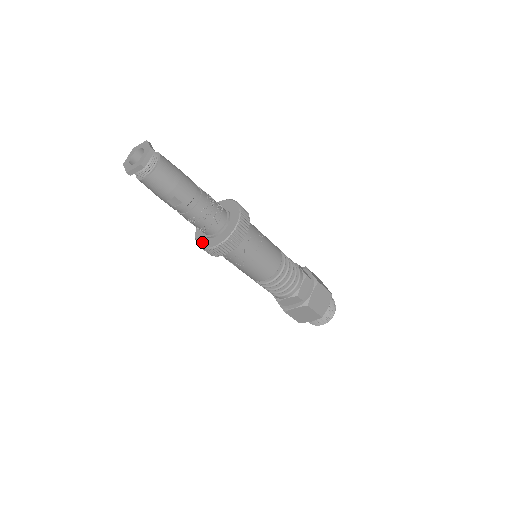
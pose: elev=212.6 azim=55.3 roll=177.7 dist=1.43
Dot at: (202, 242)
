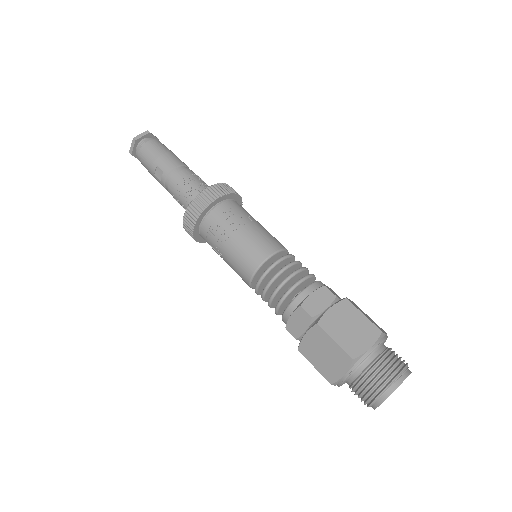
Dot at: occluded
